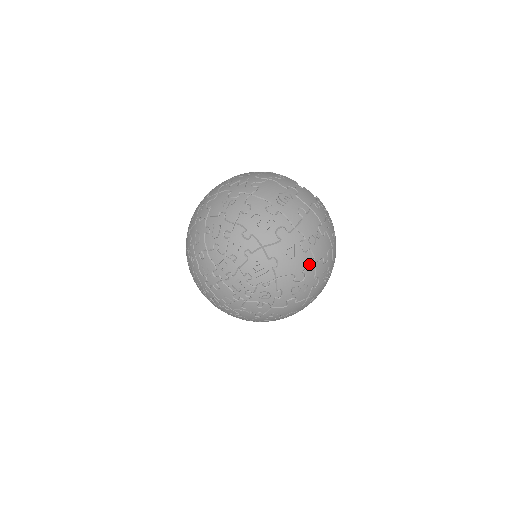
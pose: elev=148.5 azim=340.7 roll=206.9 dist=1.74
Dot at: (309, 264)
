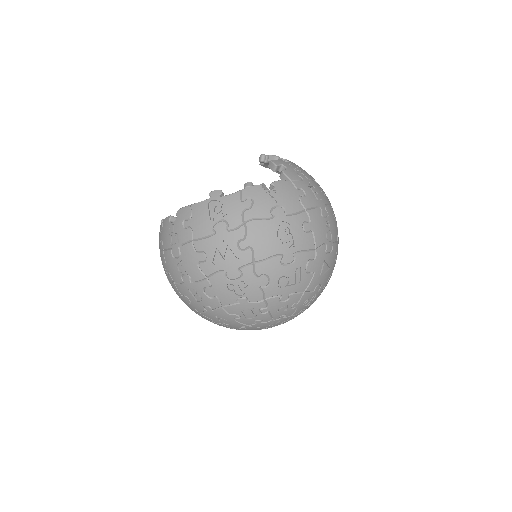
Dot at: (336, 251)
